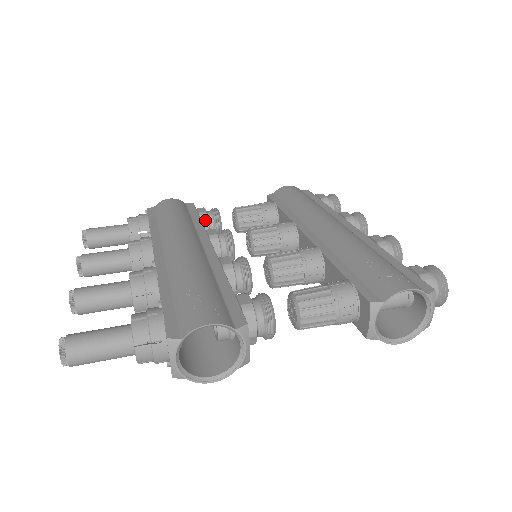
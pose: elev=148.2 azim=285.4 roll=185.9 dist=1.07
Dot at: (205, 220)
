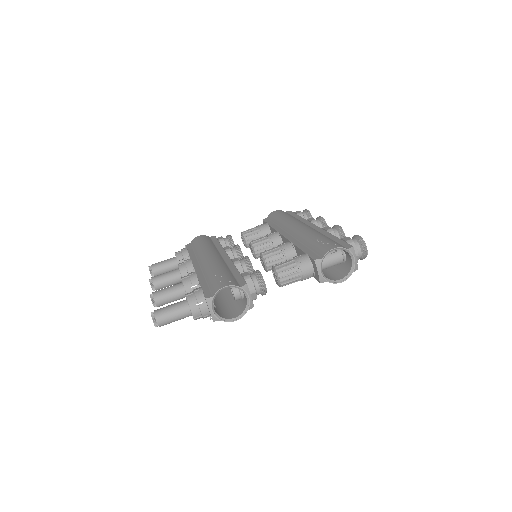
Dot at: (223, 244)
